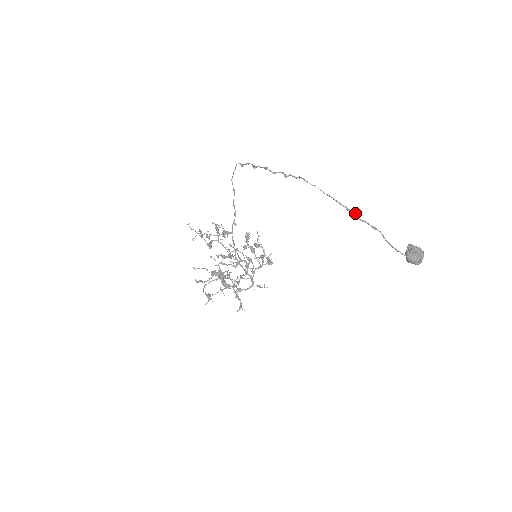
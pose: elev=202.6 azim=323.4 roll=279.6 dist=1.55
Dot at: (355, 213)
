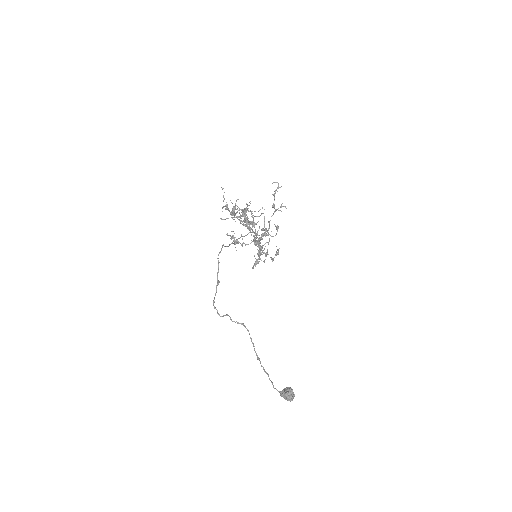
Dot at: occluded
